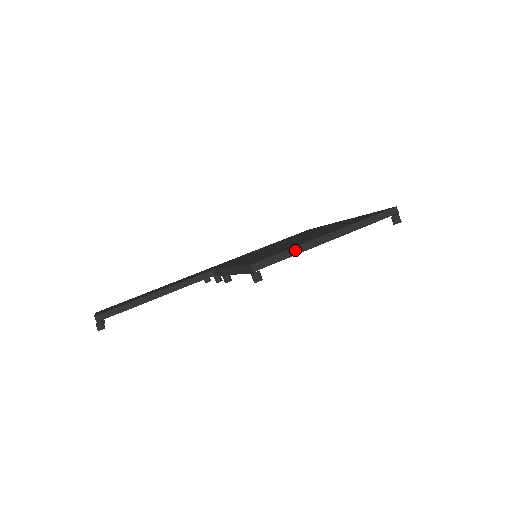
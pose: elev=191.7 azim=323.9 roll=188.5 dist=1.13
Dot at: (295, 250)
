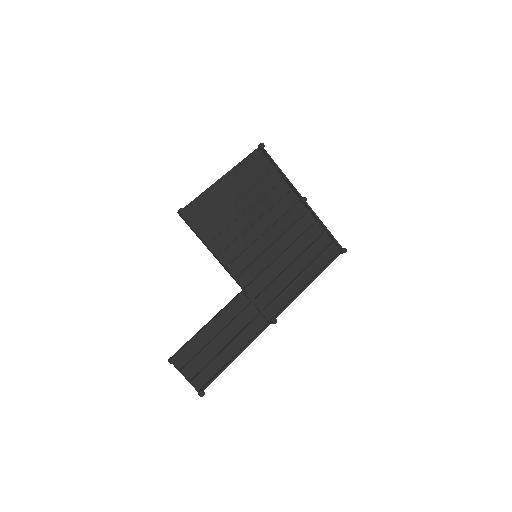
Dot at: (201, 194)
